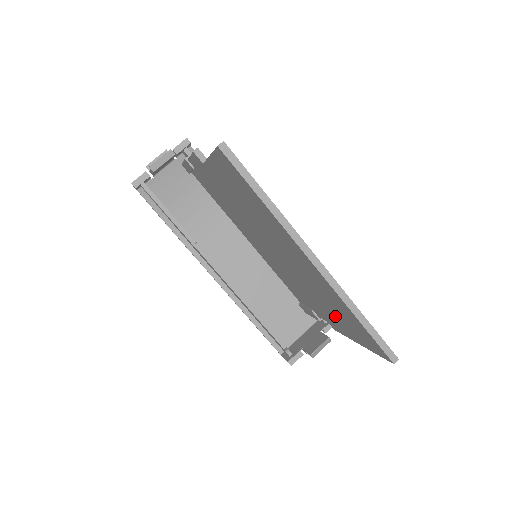
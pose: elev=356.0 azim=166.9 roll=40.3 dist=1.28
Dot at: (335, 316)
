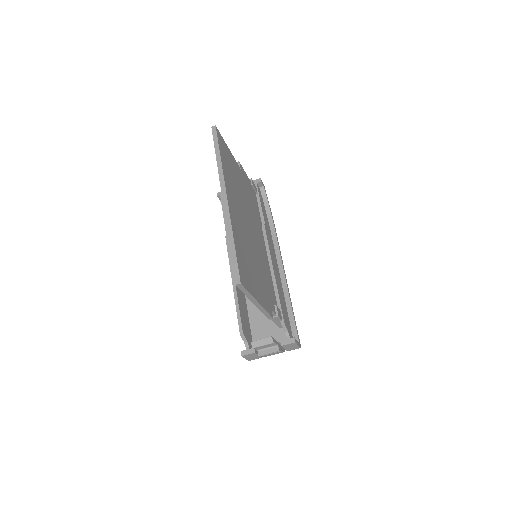
Dot at: occluded
